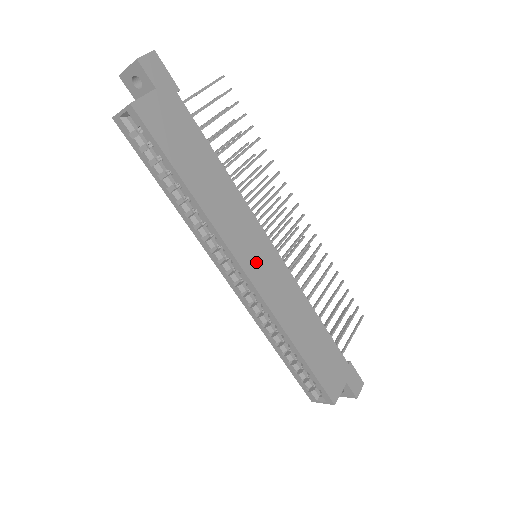
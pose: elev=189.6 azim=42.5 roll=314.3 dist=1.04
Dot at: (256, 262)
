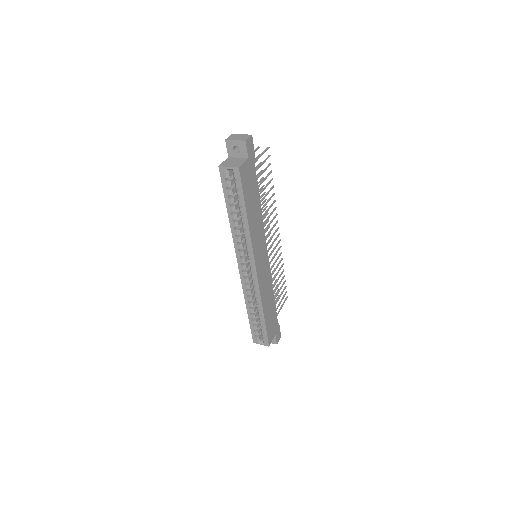
Dot at: (260, 262)
